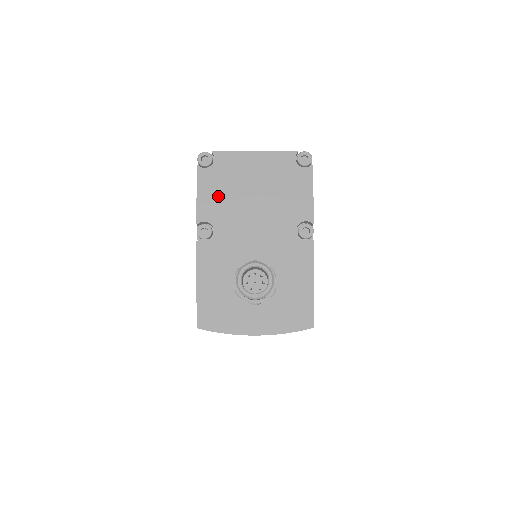
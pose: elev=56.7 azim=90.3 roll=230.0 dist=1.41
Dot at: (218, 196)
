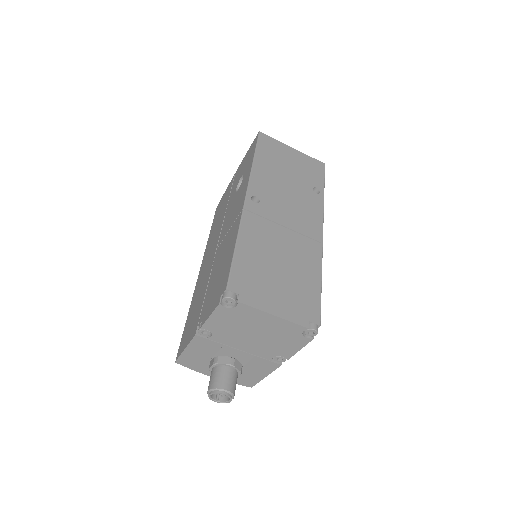
Dot at: (226, 324)
